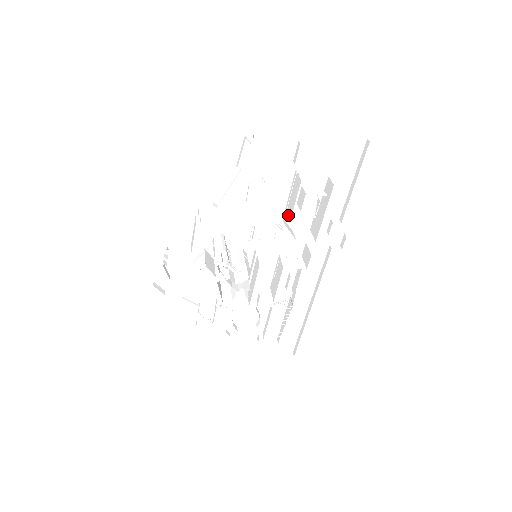
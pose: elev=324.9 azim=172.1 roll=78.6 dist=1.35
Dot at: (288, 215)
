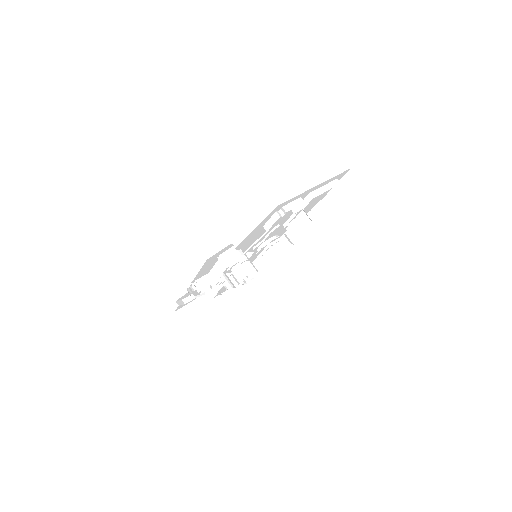
Dot at: (291, 234)
